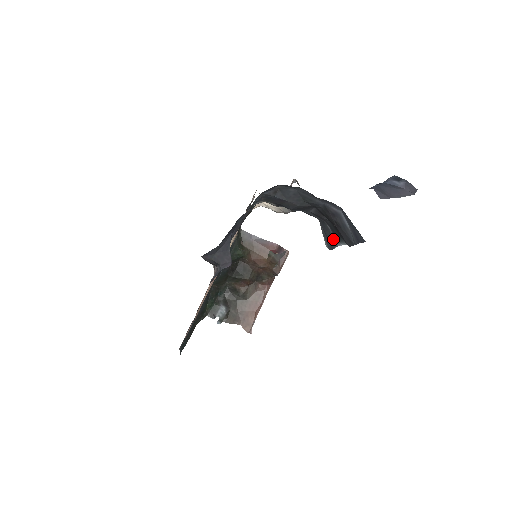
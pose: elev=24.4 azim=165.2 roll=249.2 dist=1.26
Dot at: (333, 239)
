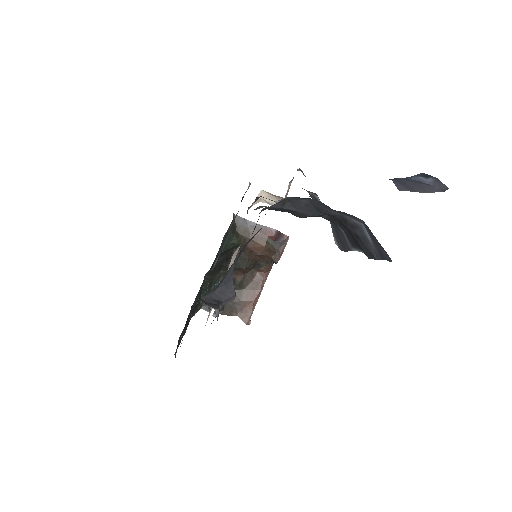
Dot at: (347, 243)
